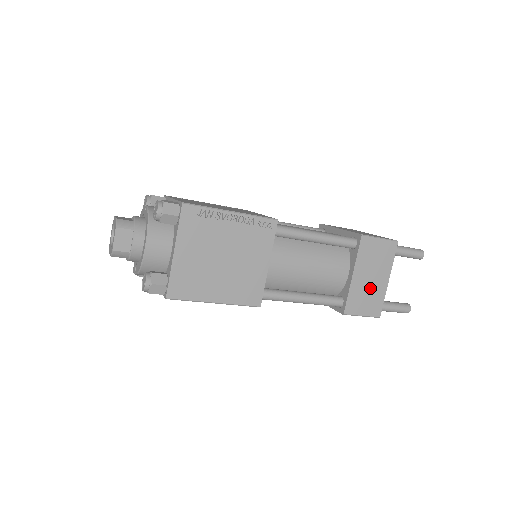
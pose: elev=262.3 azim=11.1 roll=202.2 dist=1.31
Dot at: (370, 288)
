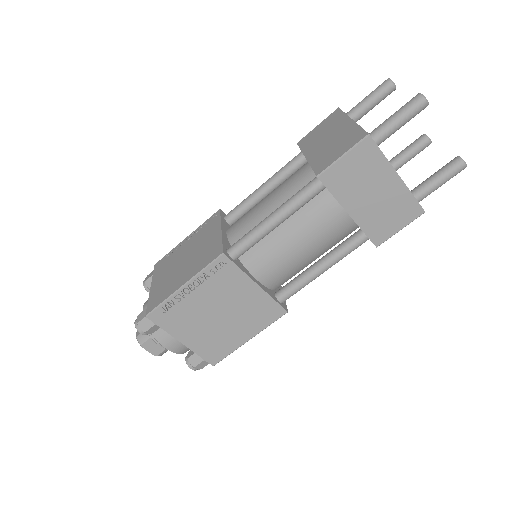
Dot at: (383, 203)
